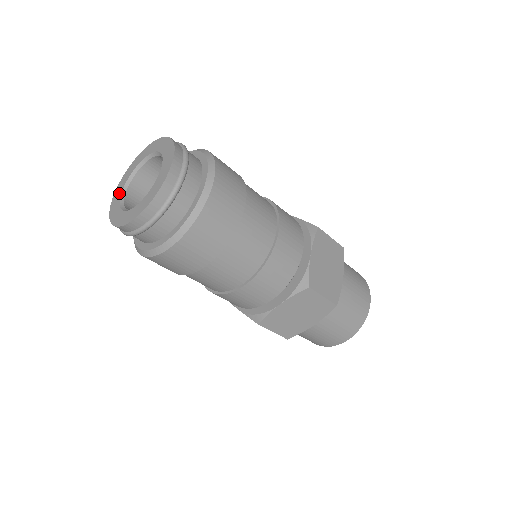
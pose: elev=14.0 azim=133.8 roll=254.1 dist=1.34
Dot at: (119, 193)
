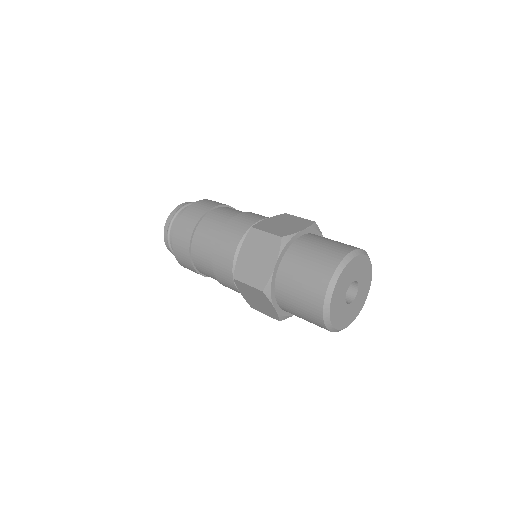
Dot at: occluded
